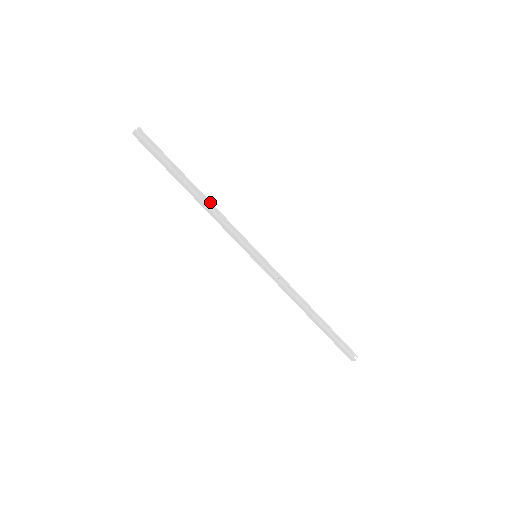
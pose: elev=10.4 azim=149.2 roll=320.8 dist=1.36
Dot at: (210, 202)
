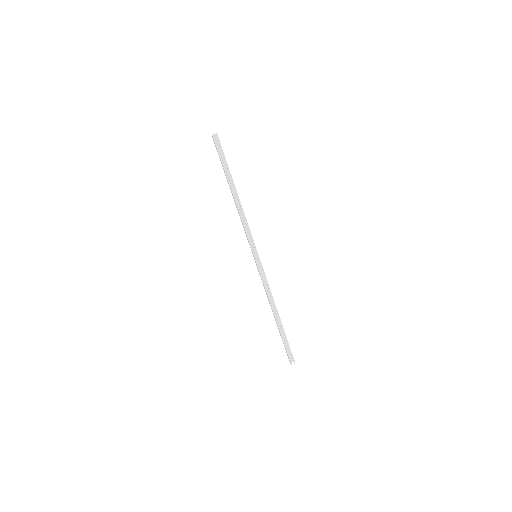
Dot at: (241, 205)
